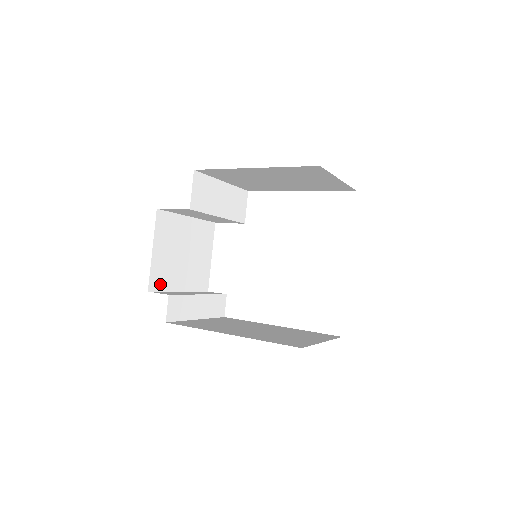
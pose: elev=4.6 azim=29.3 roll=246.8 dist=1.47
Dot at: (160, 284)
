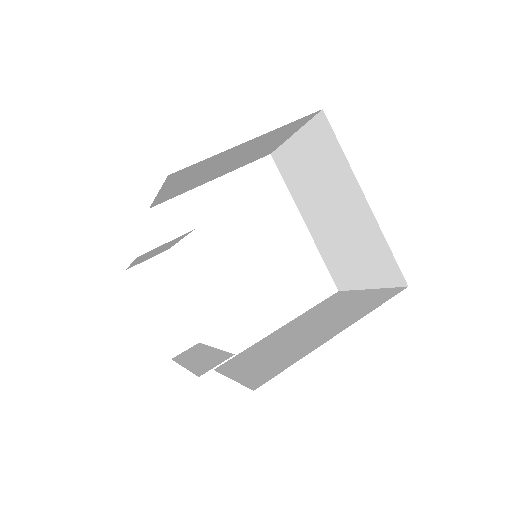
Dot at: occluded
